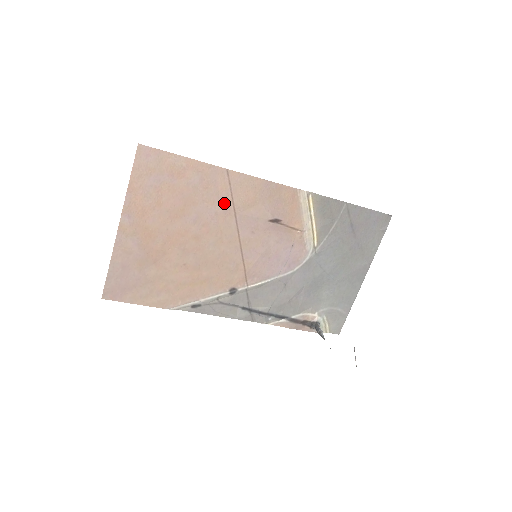
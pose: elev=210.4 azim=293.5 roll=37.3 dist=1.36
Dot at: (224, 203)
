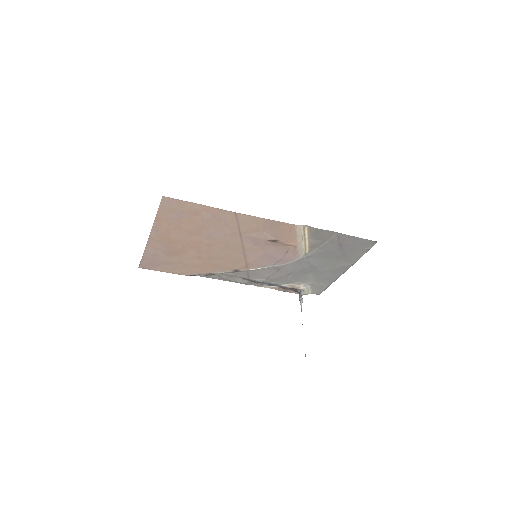
Dot at: (232, 229)
